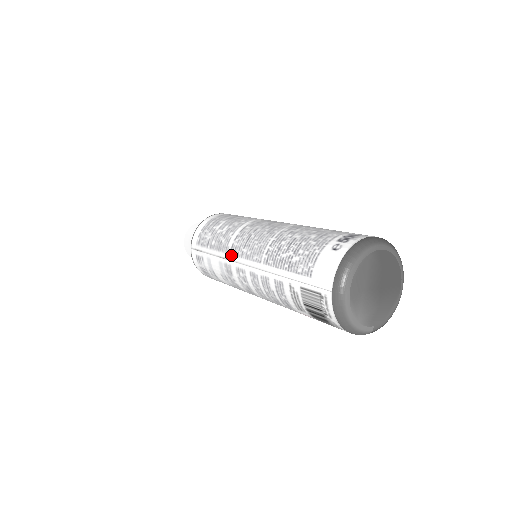
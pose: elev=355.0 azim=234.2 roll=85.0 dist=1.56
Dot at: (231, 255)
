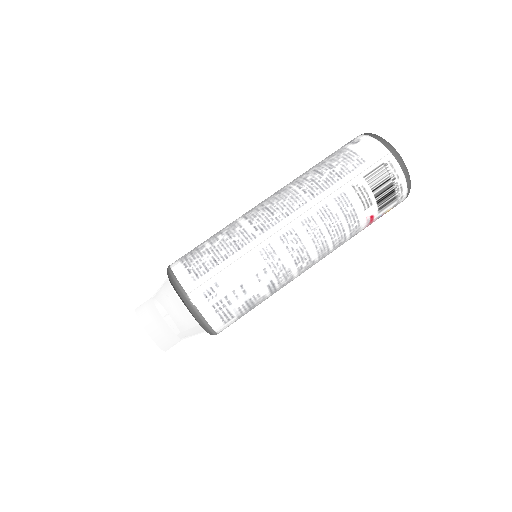
Dot at: (263, 234)
